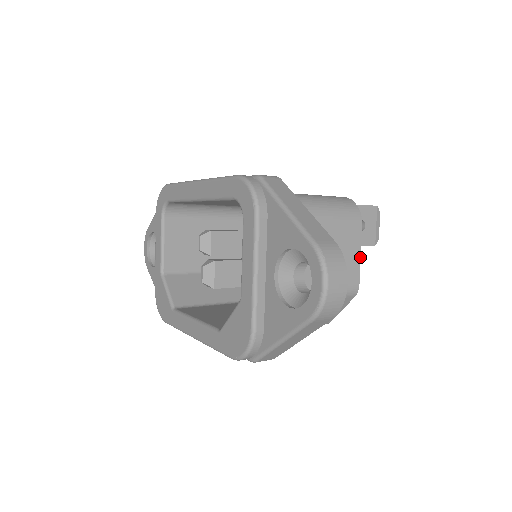
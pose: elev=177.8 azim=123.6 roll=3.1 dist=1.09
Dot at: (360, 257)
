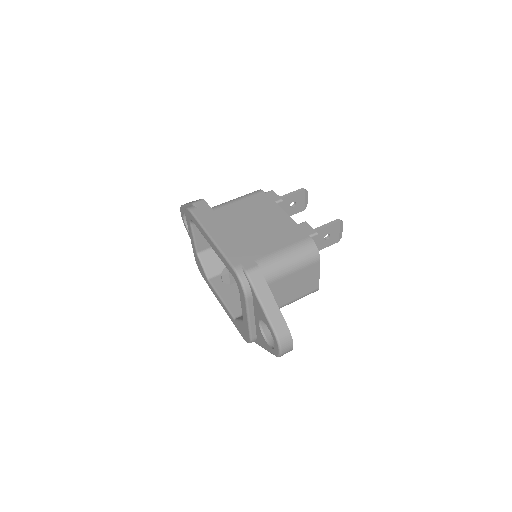
Dot at: (319, 275)
